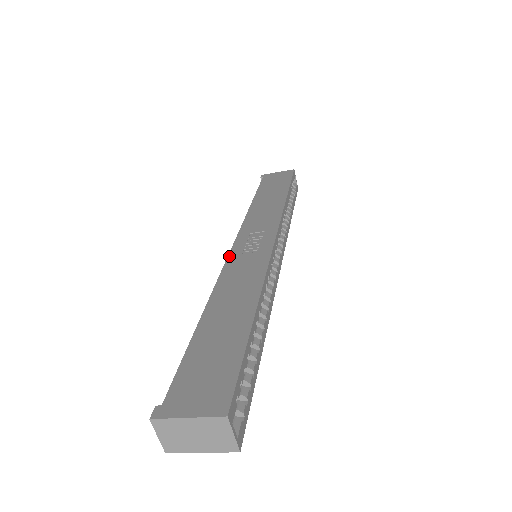
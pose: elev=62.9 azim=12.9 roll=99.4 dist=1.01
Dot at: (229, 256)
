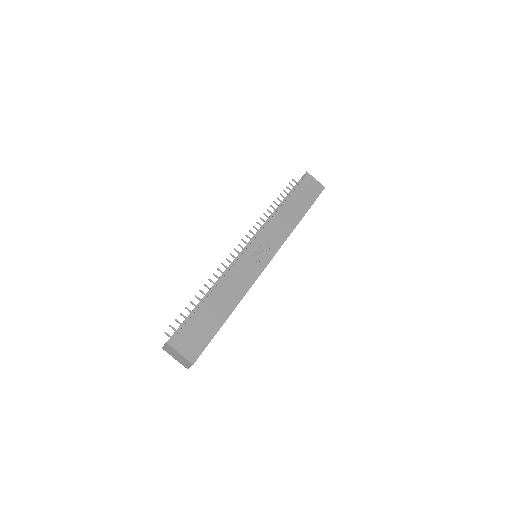
Dot at: (243, 254)
